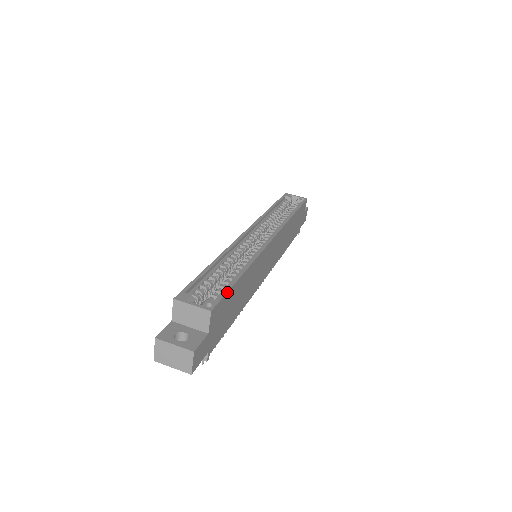
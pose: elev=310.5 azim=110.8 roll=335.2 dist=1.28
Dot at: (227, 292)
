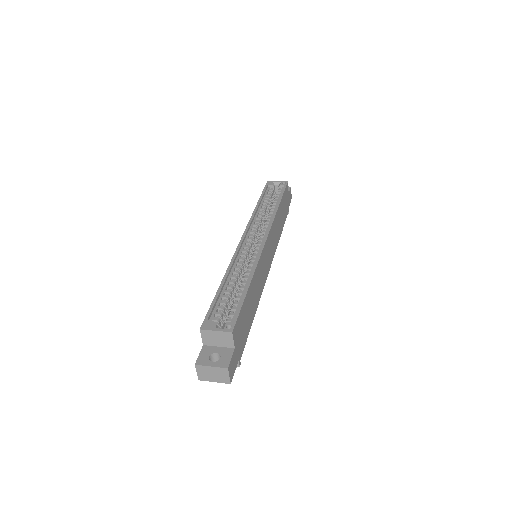
Dot at: (240, 309)
